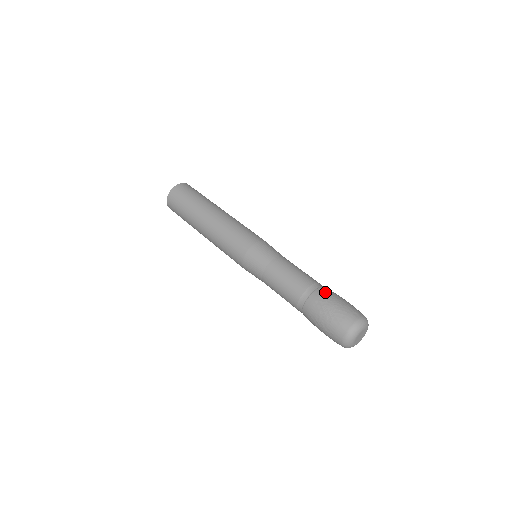
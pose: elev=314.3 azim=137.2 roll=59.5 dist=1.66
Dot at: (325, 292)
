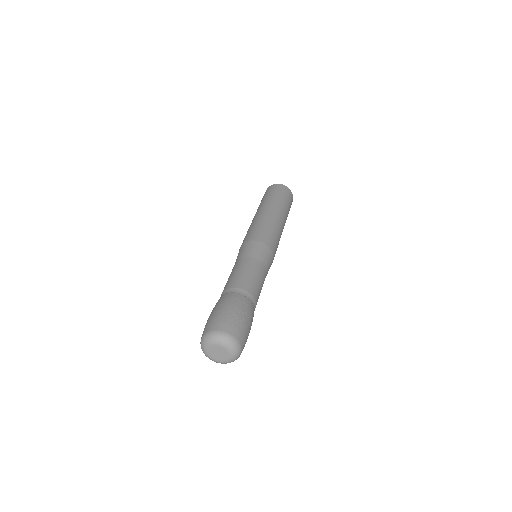
Dot at: (219, 301)
